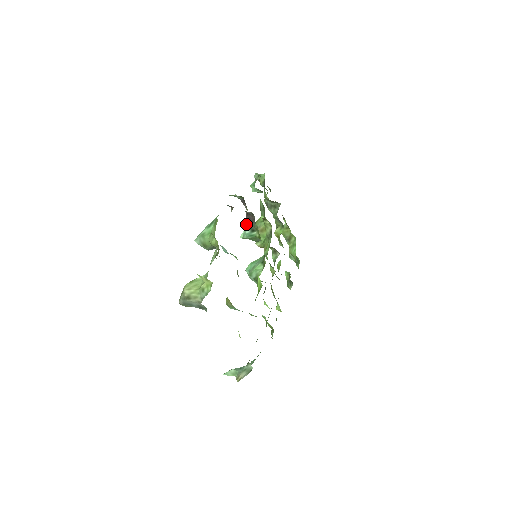
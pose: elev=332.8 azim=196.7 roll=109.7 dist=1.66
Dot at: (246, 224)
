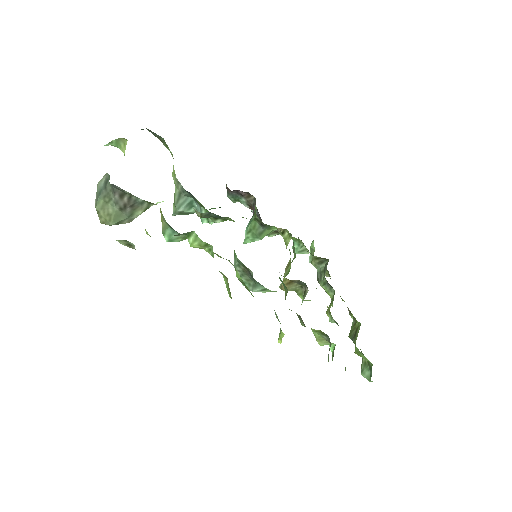
Dot at: occluded
